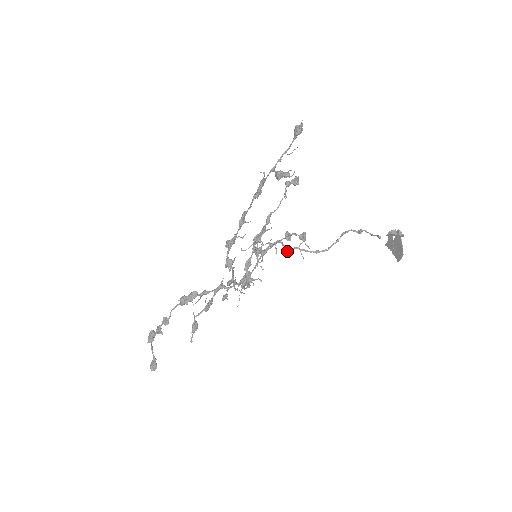
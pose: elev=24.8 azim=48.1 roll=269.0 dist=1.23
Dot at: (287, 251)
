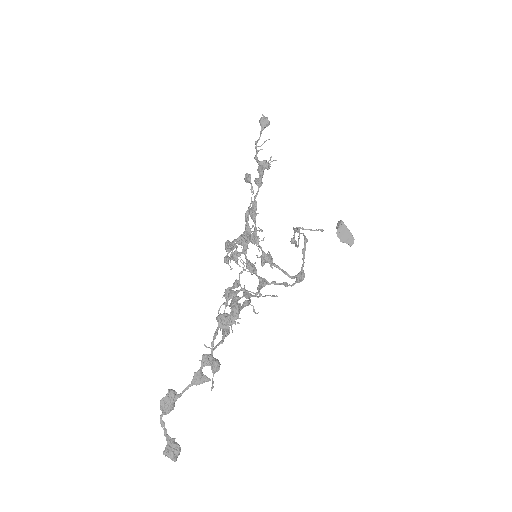
Dot at: (294, 243)
